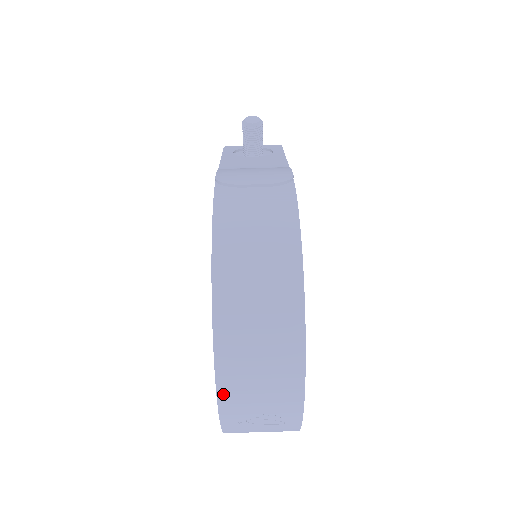
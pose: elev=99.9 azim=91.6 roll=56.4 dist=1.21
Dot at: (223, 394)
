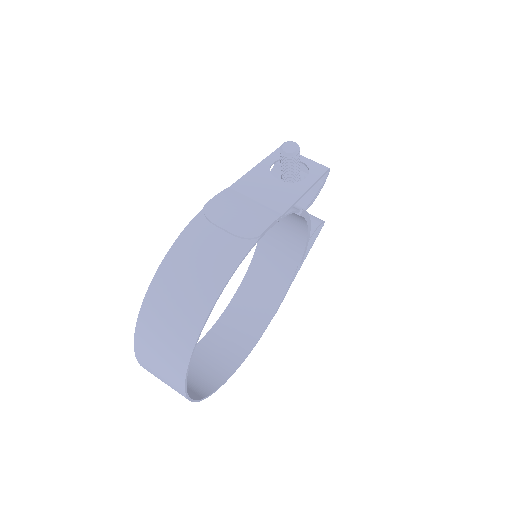
Dot at: (139, 358)
